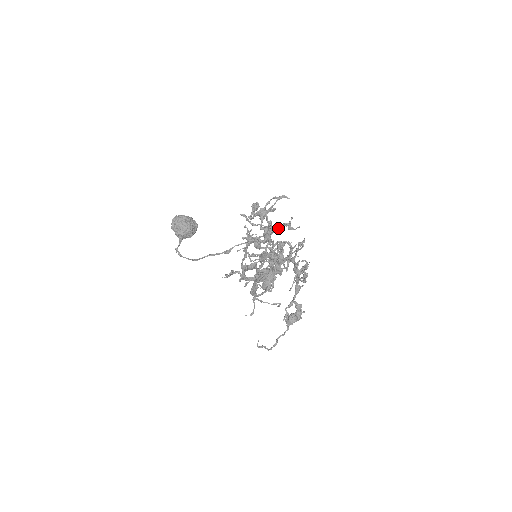
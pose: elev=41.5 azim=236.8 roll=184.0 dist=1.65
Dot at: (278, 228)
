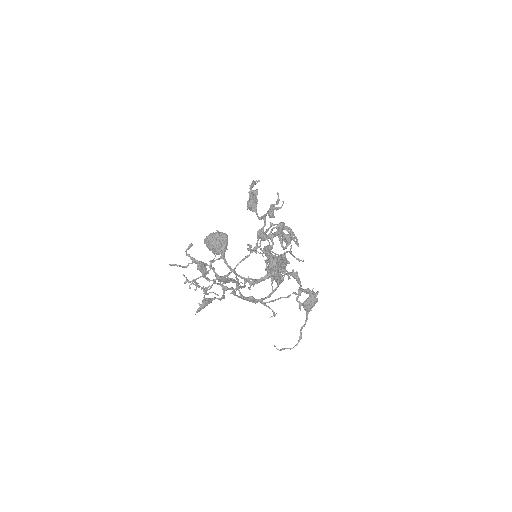
Dot at: (268, 213)
